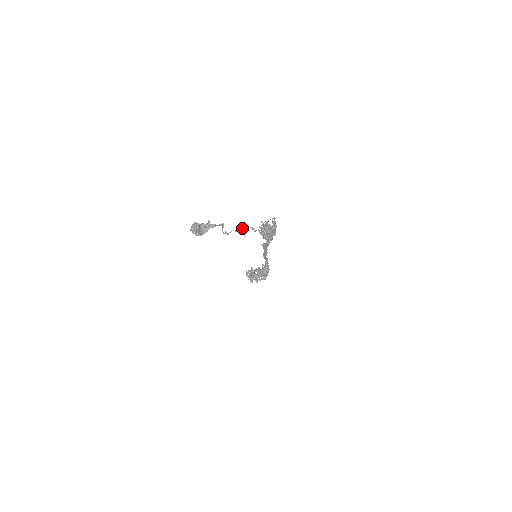
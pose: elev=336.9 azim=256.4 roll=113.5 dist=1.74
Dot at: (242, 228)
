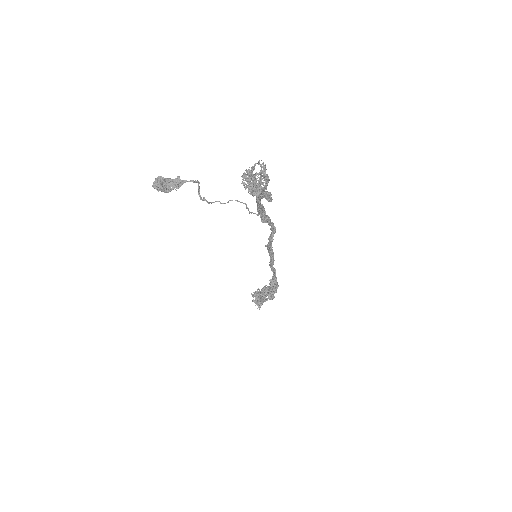
Dot at: (230, 200)
